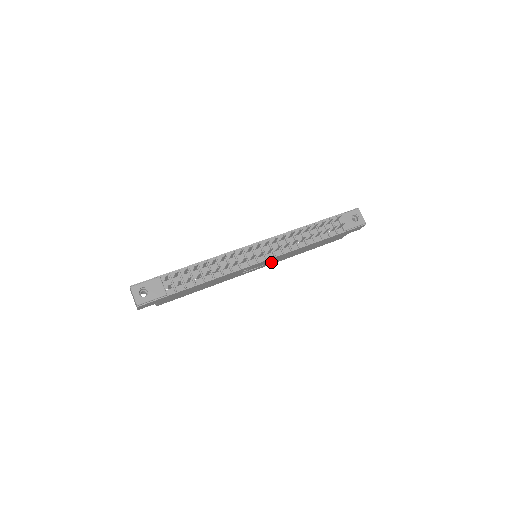
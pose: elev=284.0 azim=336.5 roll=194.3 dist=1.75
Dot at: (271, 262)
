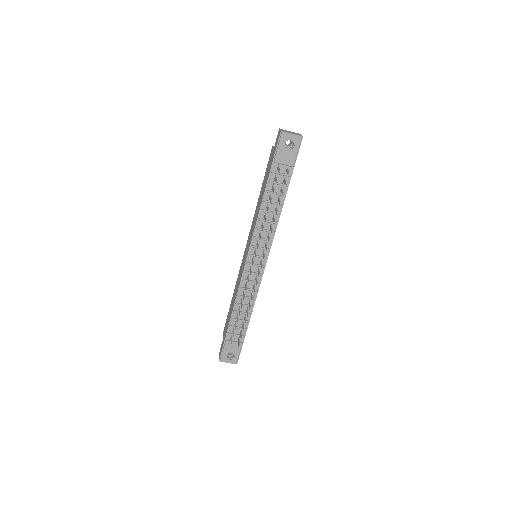
Dot at: occluded
